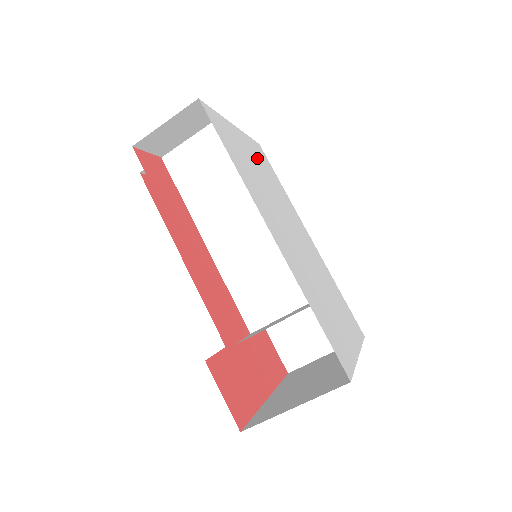
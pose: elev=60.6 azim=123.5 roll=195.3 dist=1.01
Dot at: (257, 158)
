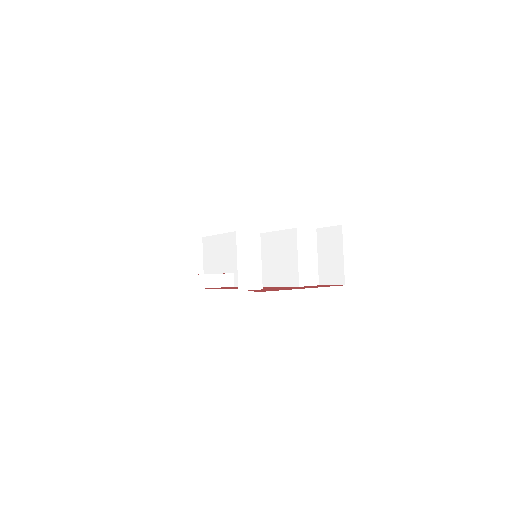
Dot at: occluded
